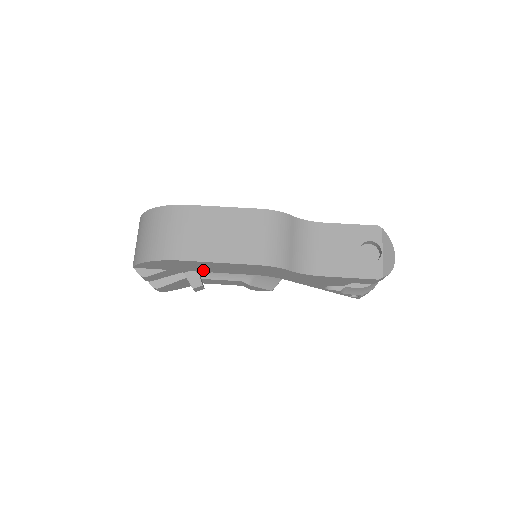
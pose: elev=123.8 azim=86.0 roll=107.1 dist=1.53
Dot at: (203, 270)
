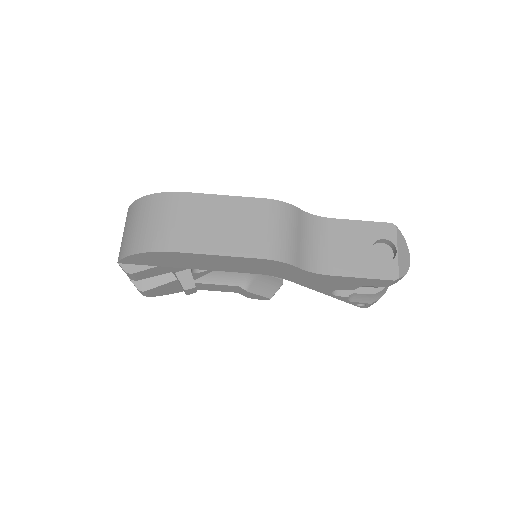
Dot at: (198, 267)
